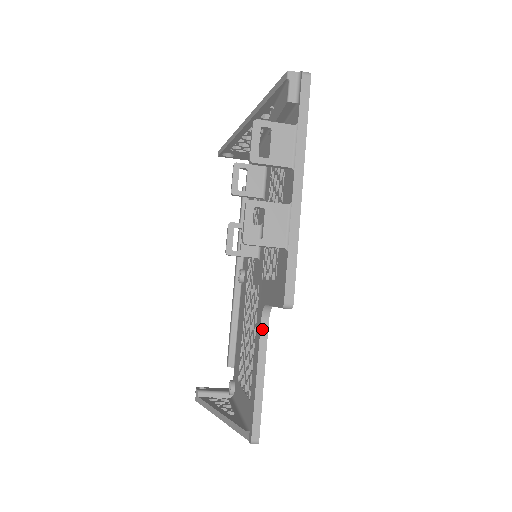
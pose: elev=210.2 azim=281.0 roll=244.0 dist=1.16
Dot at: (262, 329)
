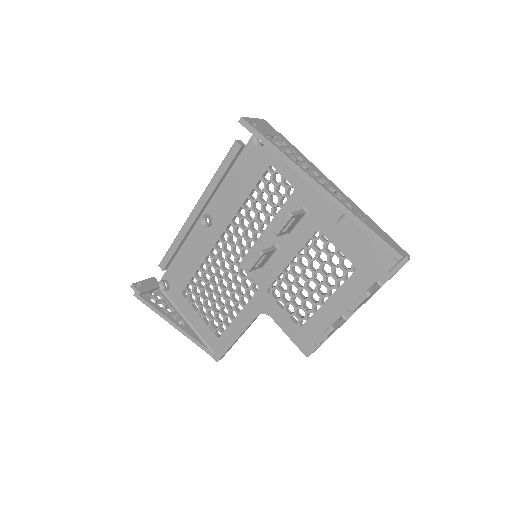
Dot at: (255, 319)
